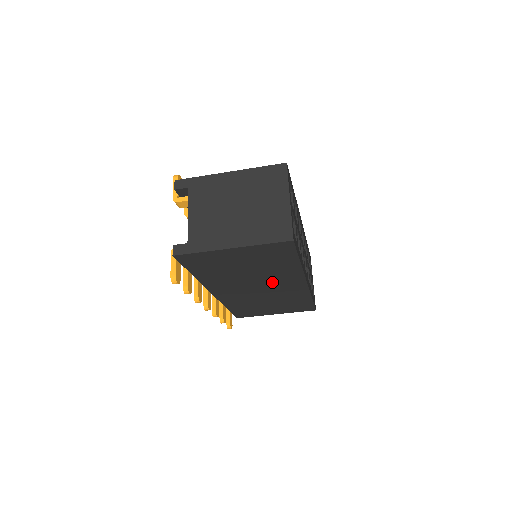
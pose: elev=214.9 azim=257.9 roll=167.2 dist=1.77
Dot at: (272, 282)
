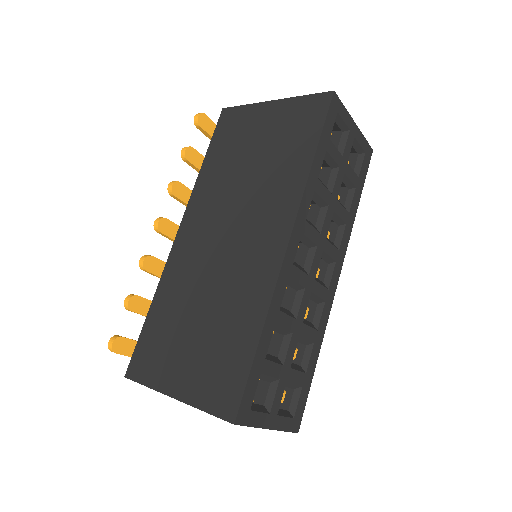
Dot at: occluded
